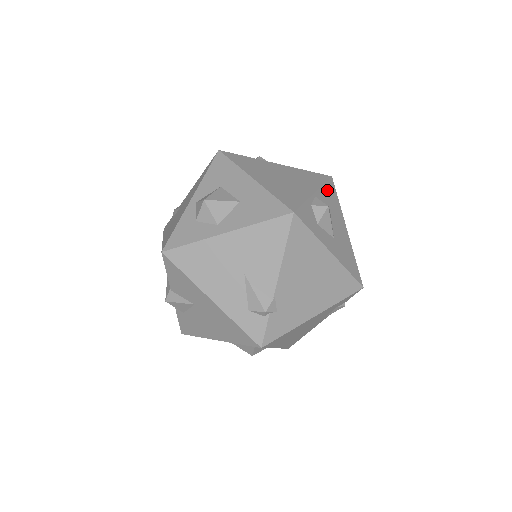
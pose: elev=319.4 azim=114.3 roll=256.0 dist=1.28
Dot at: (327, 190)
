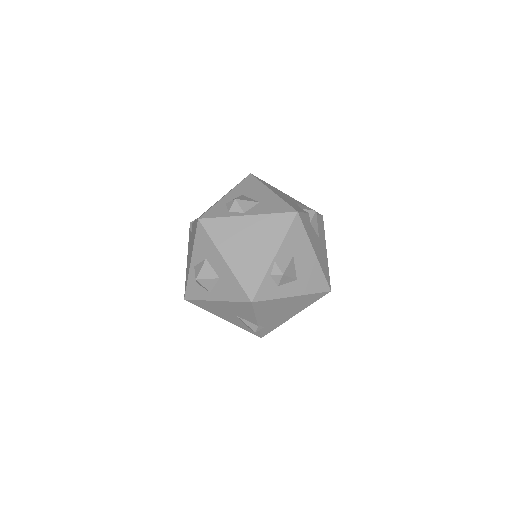
Dot at: (290, 236)
